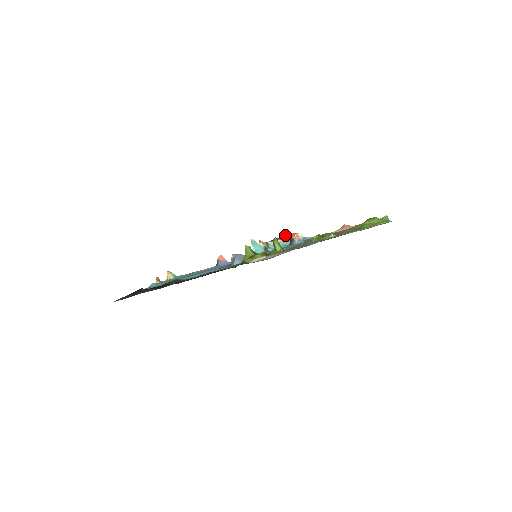
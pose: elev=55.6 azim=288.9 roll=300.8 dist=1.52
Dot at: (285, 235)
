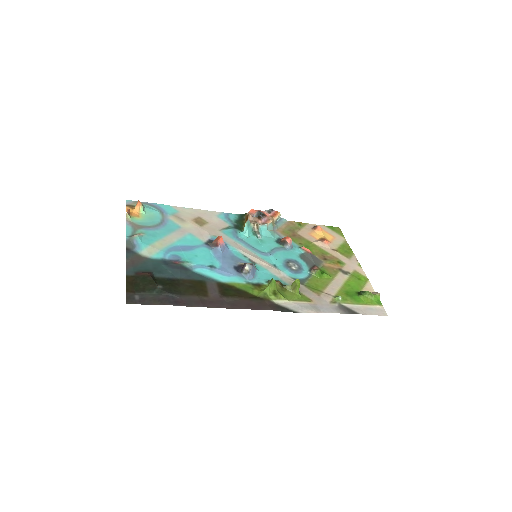
Dot at: (268, 210)
